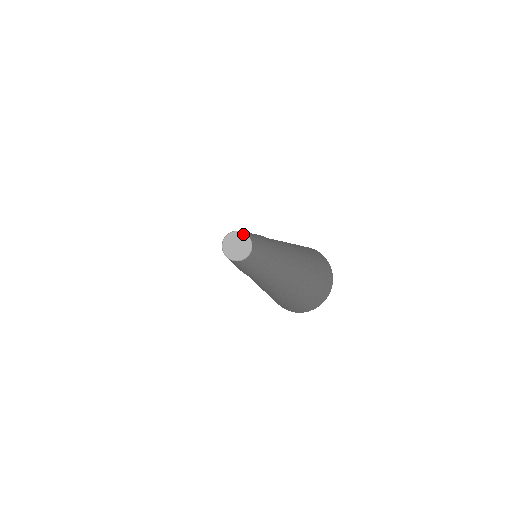
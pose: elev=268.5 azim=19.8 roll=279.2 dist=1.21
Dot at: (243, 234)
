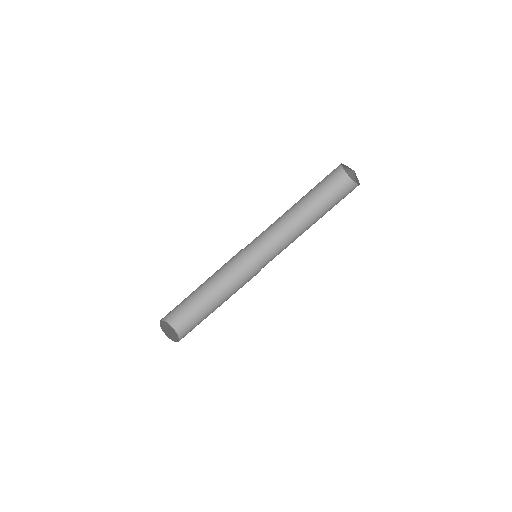
Dot at: (167, 324)
